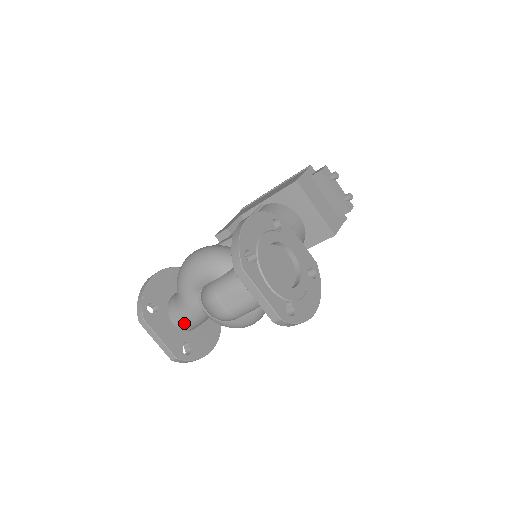
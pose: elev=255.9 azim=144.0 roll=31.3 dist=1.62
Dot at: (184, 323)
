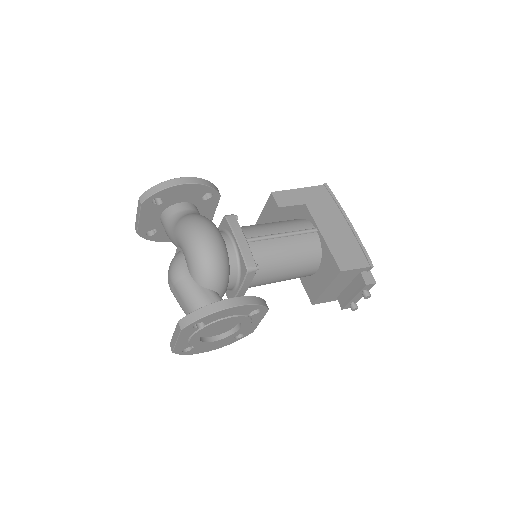
Dot at: (164, 228)
